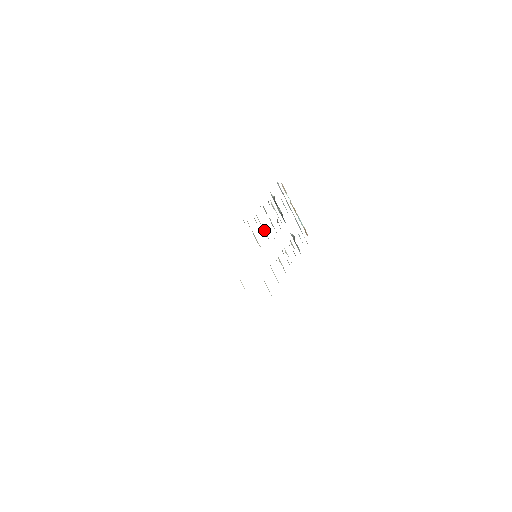
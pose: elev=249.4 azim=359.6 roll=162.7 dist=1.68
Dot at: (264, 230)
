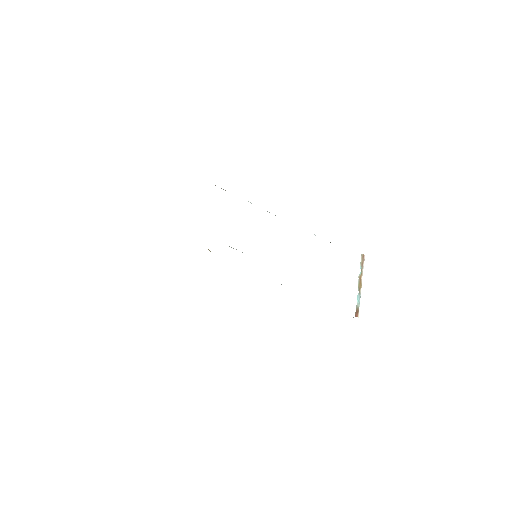
Dot at: occluded
